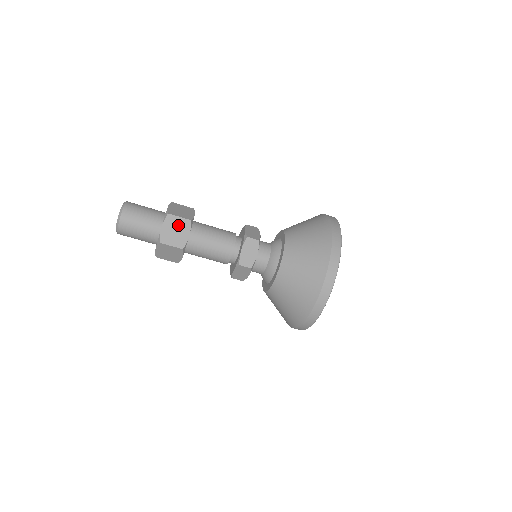
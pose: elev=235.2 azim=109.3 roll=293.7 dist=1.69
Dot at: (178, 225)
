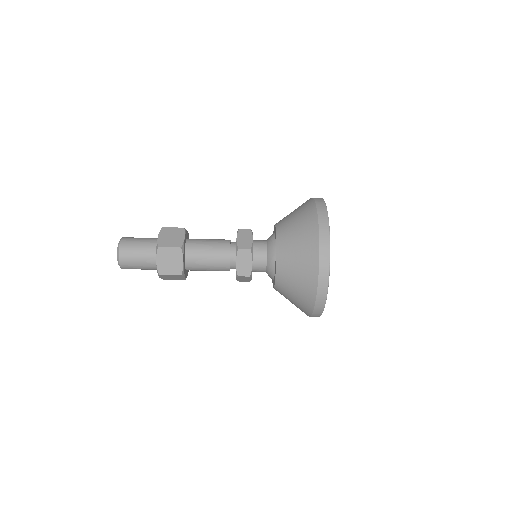
Dot at: (173, 233)
